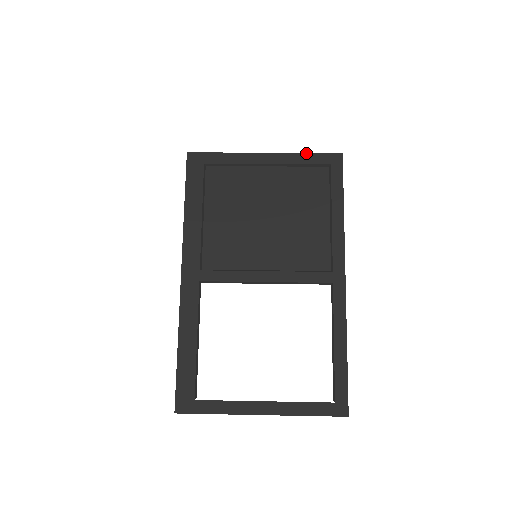
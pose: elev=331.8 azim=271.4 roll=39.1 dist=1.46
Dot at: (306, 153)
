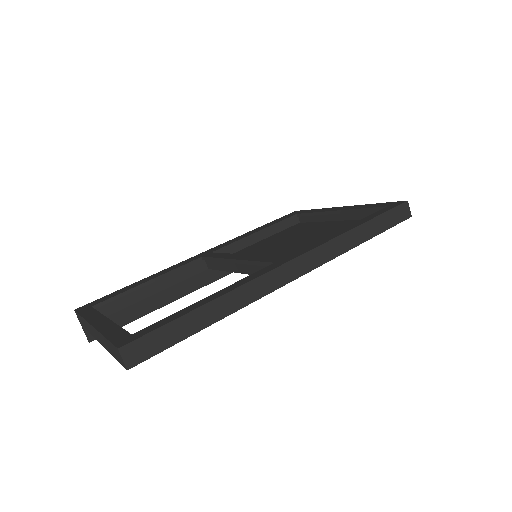
Dot at: occluded
